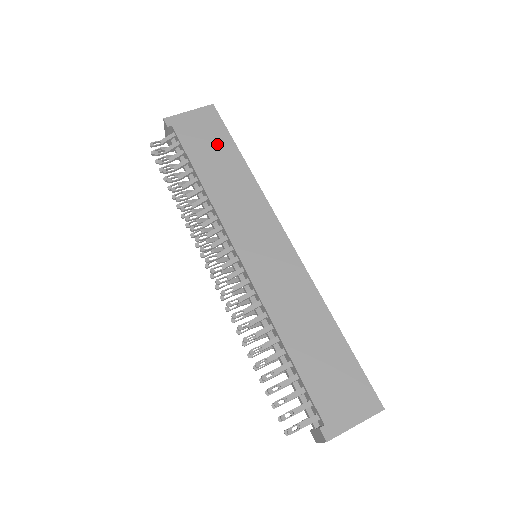
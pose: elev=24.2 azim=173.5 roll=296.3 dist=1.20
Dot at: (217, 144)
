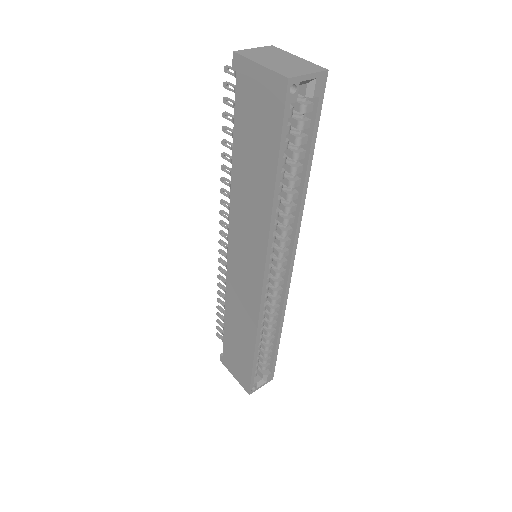
Dot at: (262, 143)
